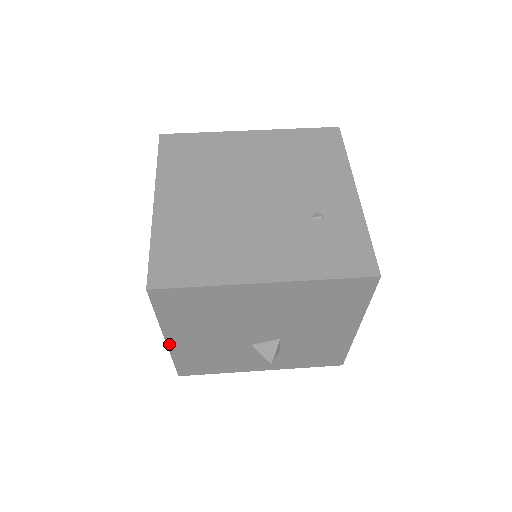
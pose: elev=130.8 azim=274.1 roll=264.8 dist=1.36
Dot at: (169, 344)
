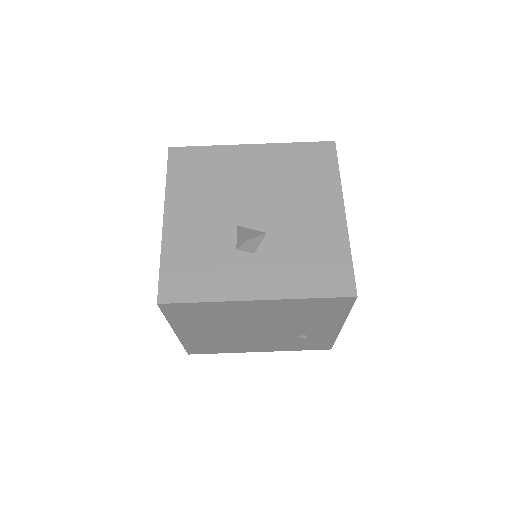
Dot at: occluded
